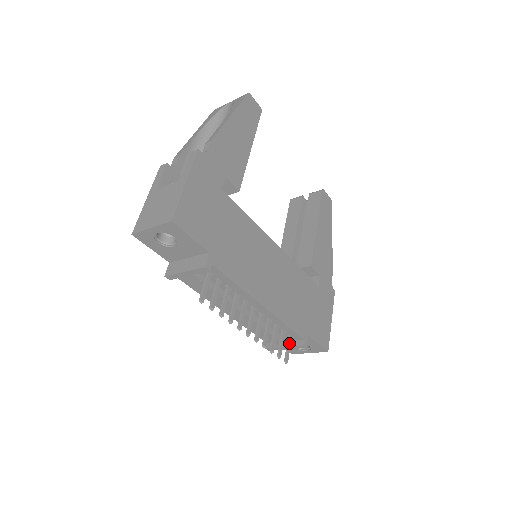
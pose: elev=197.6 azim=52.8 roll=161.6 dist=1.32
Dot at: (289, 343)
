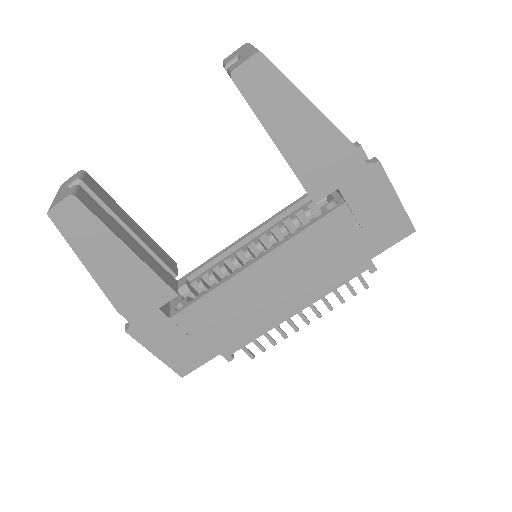
Dot at: occluded
